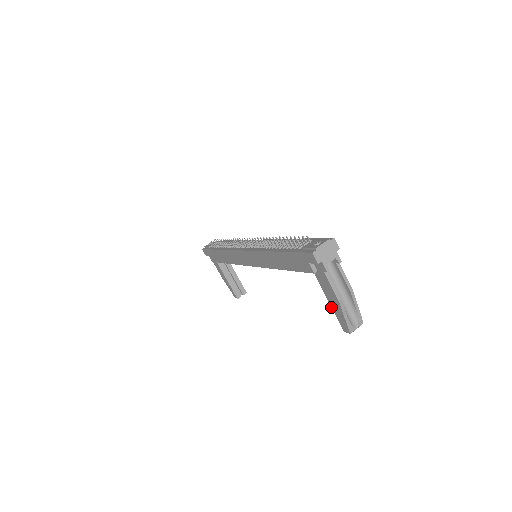
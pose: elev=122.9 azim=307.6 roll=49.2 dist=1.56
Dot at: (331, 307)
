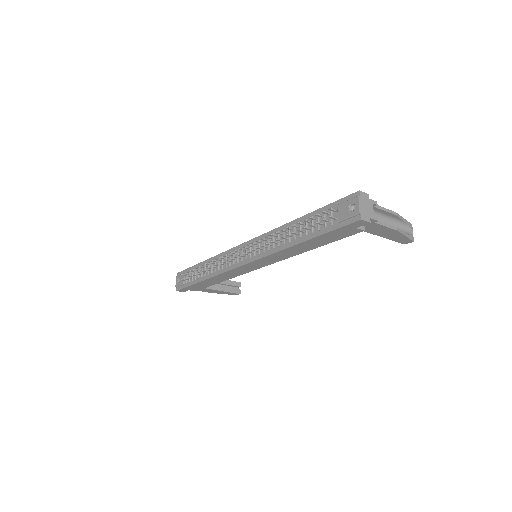
Dot at: occluded
